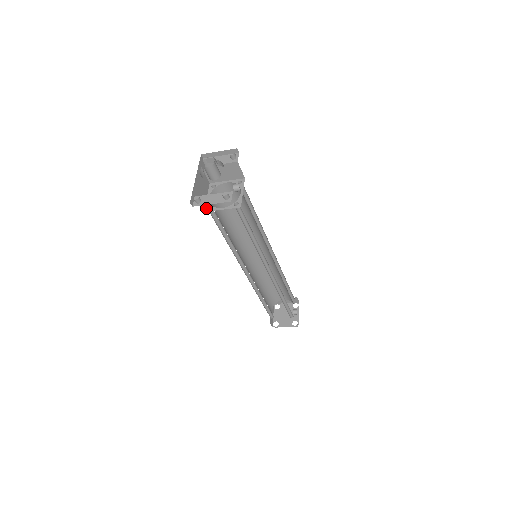
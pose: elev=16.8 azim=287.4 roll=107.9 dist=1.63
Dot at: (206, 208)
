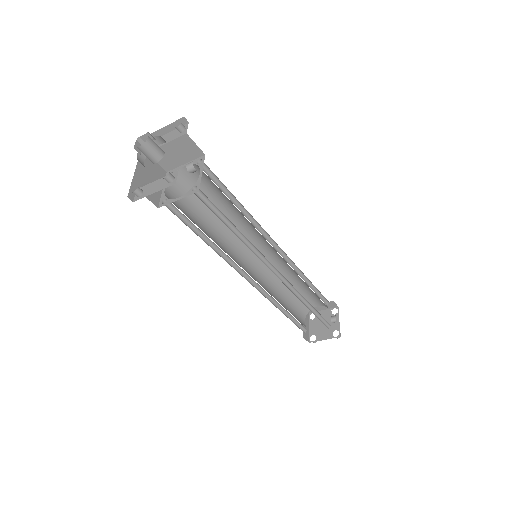
Dot at: (160, 203)
